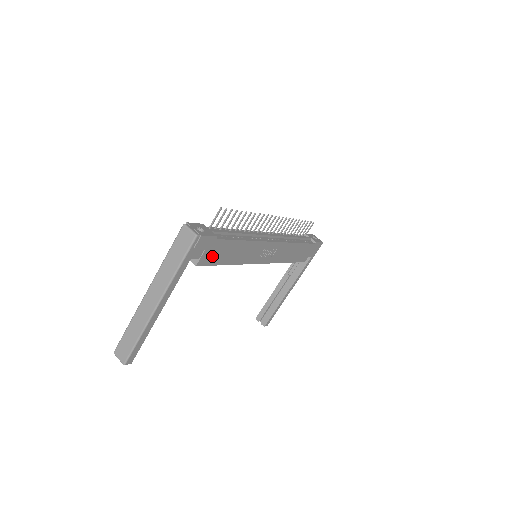
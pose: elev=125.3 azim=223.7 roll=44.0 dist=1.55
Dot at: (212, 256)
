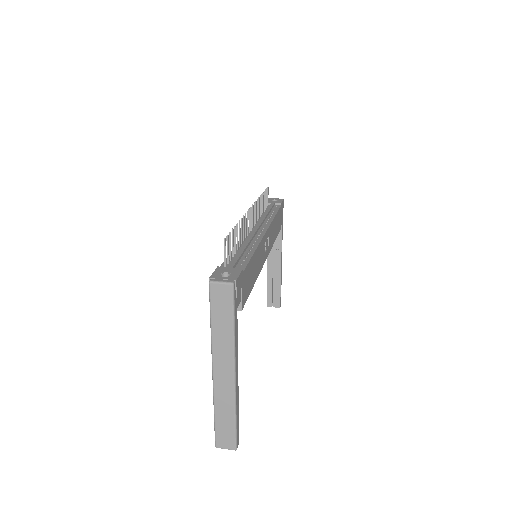
Dot at: (245, 290)
